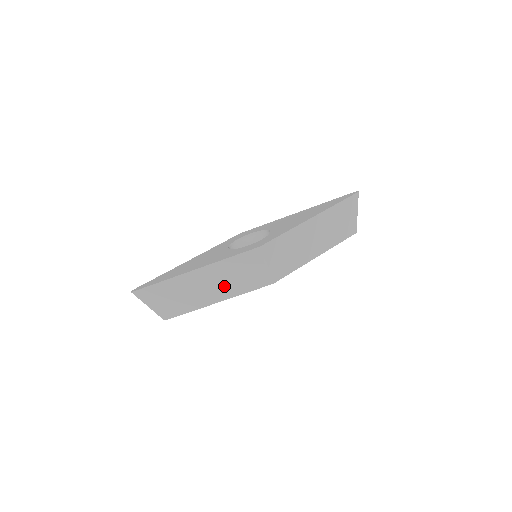
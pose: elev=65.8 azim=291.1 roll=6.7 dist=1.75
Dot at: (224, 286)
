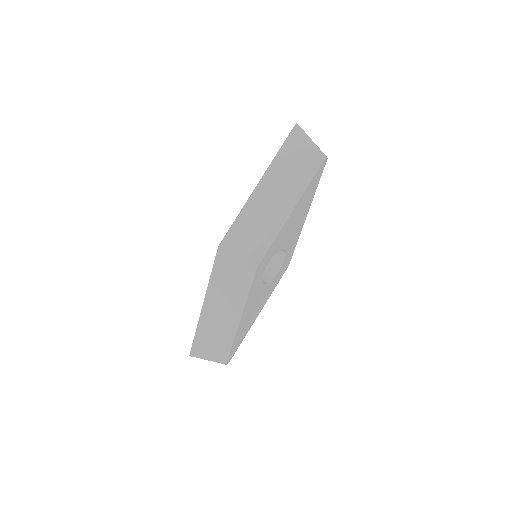
Dot at: (230, 301)
